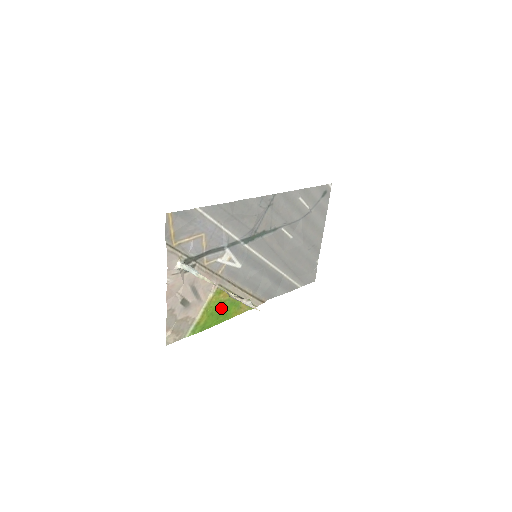
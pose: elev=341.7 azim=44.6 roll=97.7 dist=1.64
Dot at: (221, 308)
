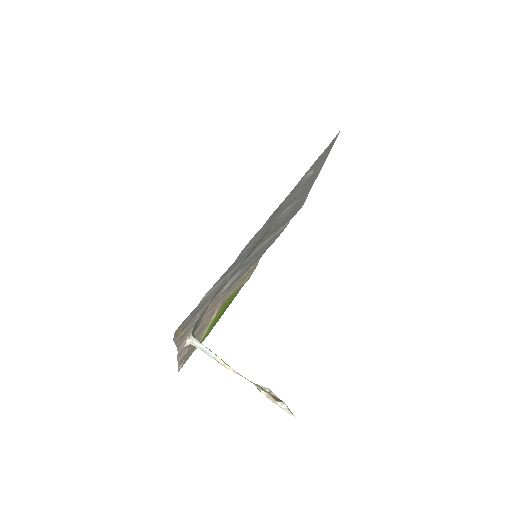
Dot at: (223, 311)
